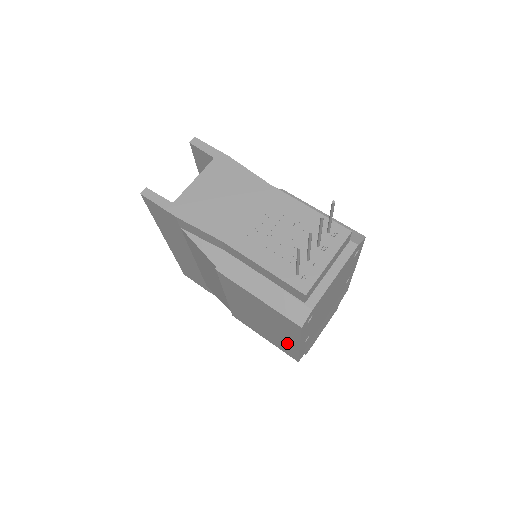
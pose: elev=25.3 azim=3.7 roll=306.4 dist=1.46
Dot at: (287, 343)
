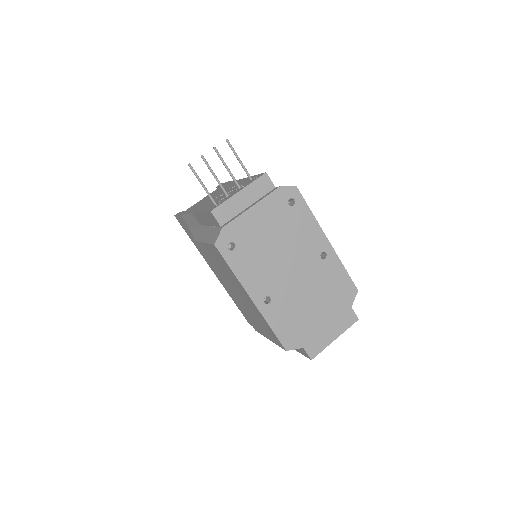
Dot at: (256, 311)
